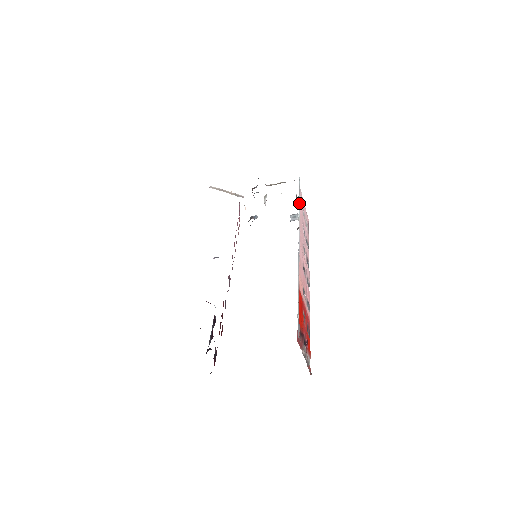
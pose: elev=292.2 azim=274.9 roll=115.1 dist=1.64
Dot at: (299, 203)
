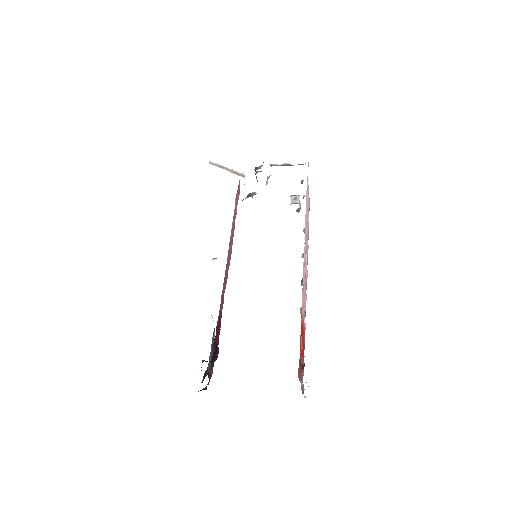
Dot at: occluded
